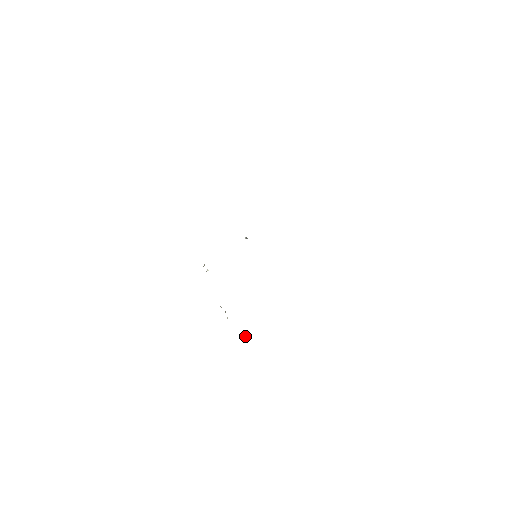
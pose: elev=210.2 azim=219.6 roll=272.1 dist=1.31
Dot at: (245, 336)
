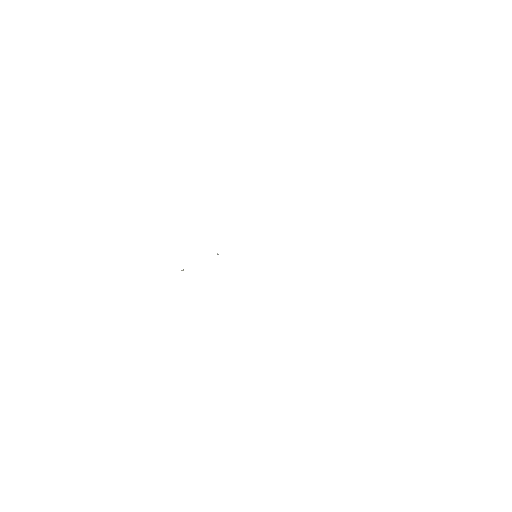
Dot at: occluded
